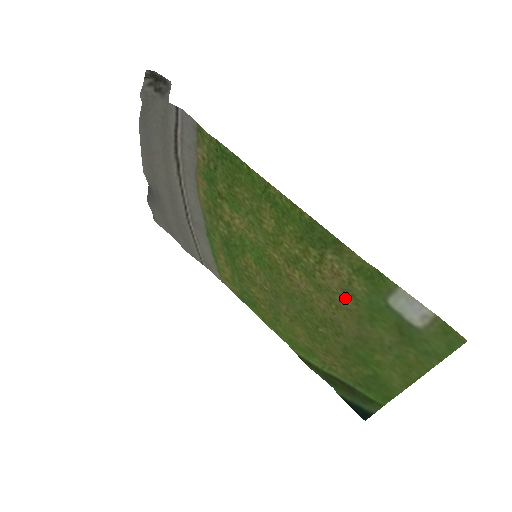
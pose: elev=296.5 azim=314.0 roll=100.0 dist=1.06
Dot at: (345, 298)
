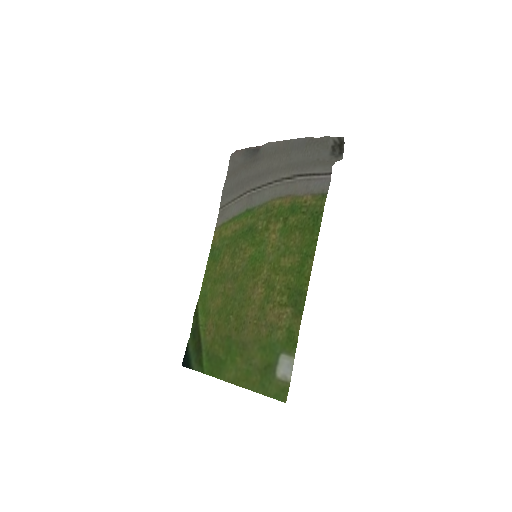
Dot at: (266, 328)
